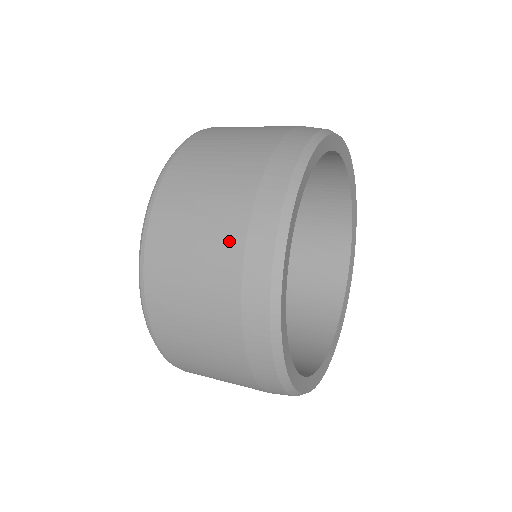
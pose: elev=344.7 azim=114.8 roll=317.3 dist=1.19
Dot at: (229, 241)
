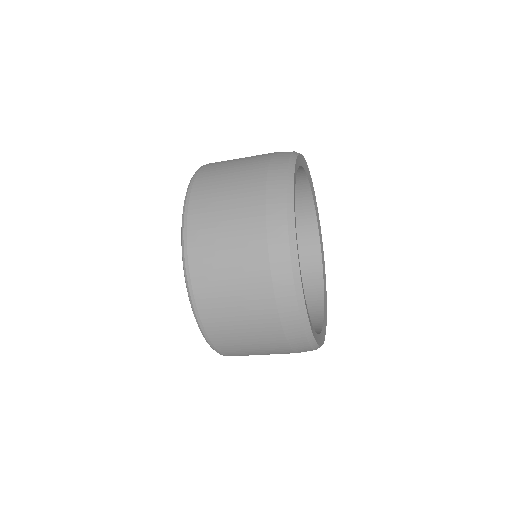
Dot at: (257, 270)
